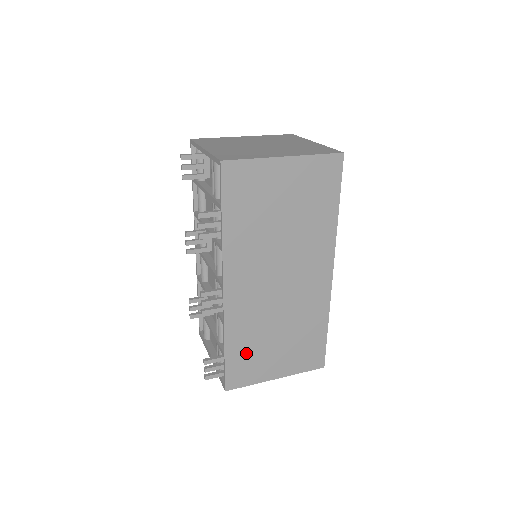
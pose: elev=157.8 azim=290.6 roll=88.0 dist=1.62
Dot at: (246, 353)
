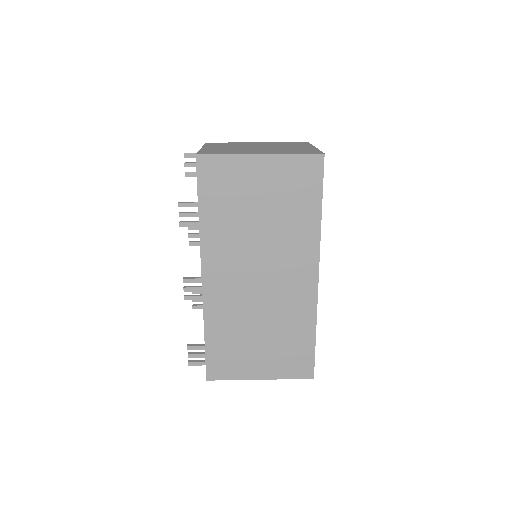
Dot at: (227, 346)
